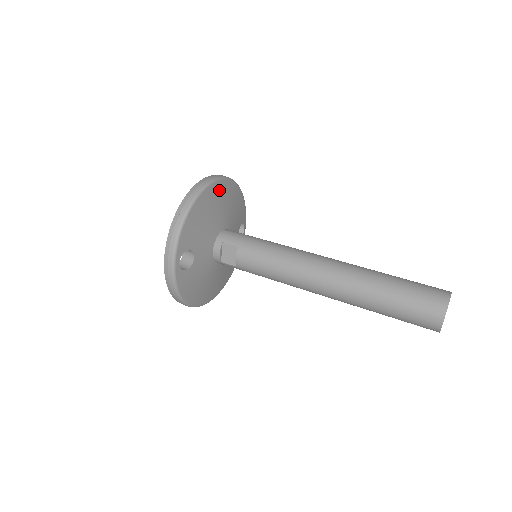
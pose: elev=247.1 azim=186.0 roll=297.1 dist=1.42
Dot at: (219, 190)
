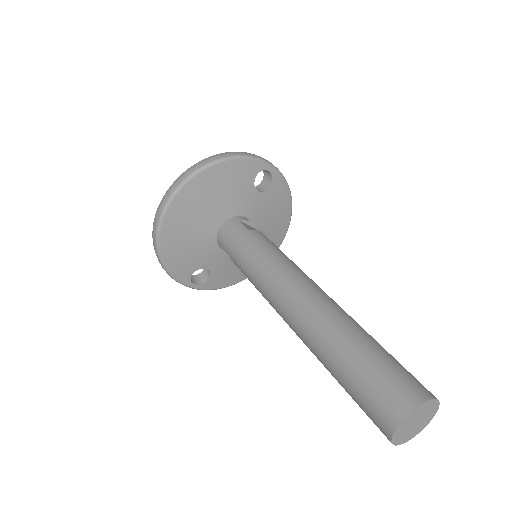
Dot at: (180, 208)
